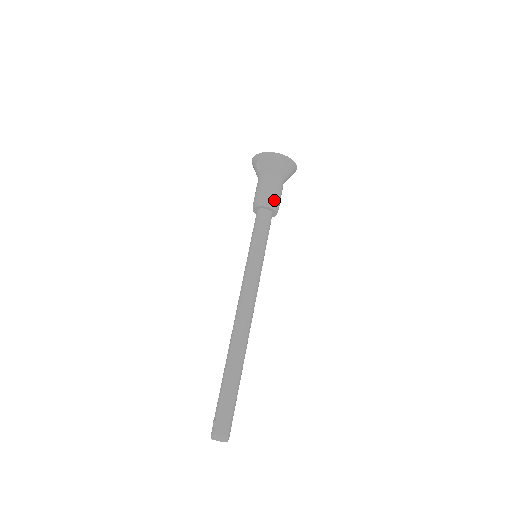
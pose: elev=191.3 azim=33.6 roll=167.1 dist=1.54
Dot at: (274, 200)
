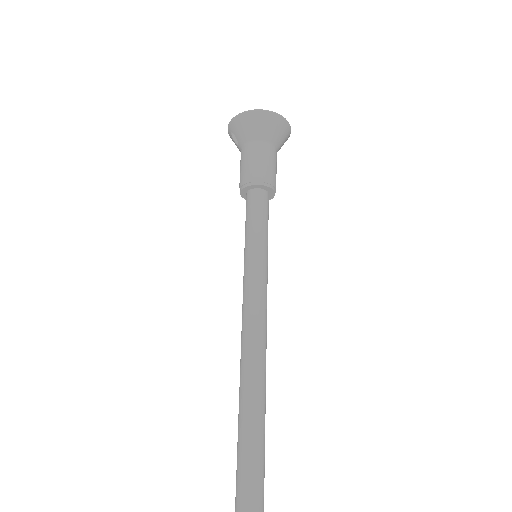
Dot at: (261, 173)
